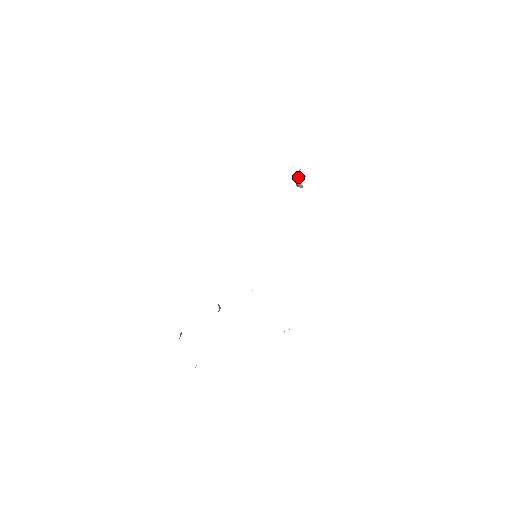
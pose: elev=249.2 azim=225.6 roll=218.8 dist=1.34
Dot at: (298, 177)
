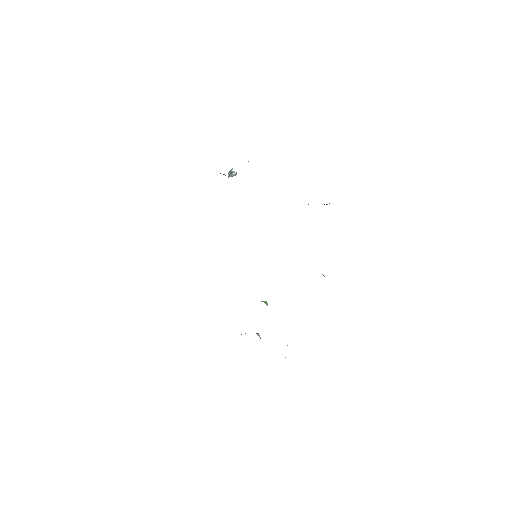
Dot at: (228, 175)
